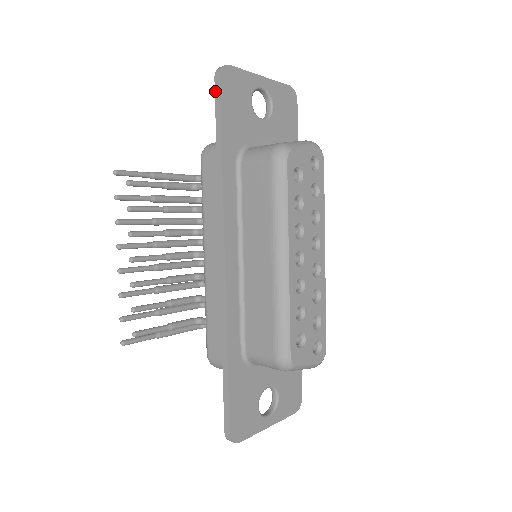
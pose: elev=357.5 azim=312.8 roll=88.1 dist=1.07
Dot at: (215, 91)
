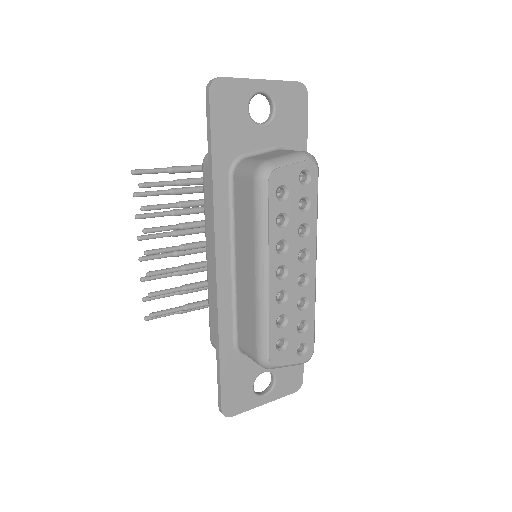
Dot at: (206, 106)
